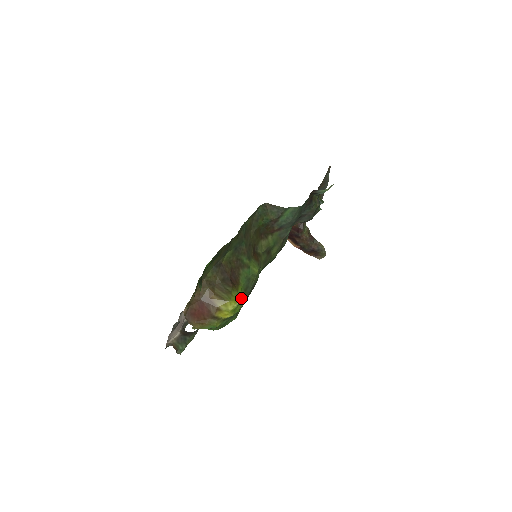
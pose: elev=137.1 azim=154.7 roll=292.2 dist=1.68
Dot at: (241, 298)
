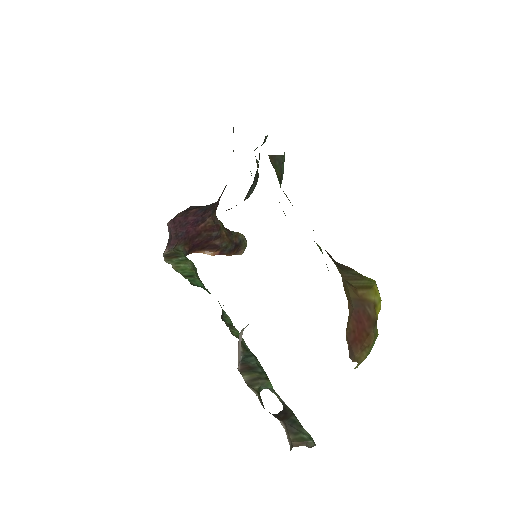
Dot at: occluded
